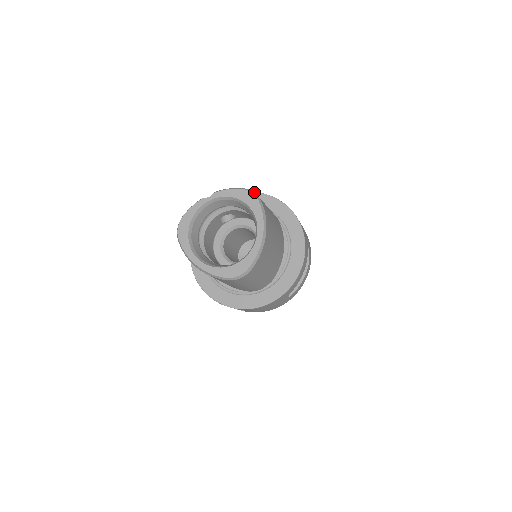
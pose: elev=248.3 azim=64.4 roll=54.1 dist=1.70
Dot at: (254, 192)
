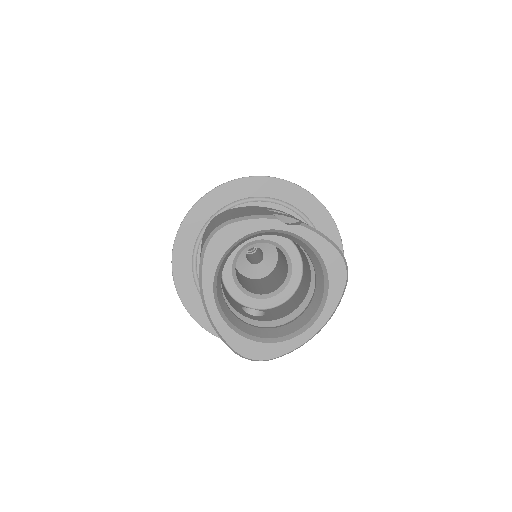
Dot at: occluded
